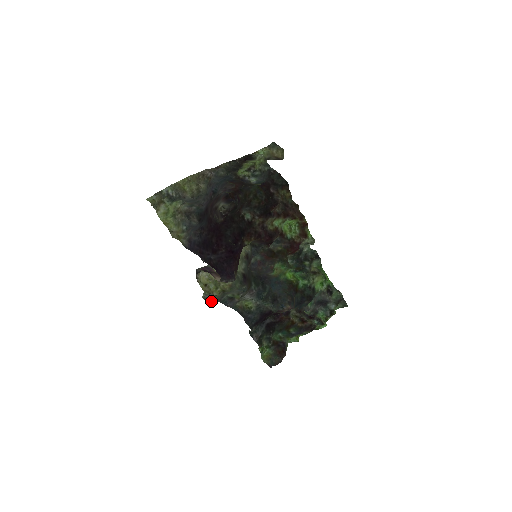
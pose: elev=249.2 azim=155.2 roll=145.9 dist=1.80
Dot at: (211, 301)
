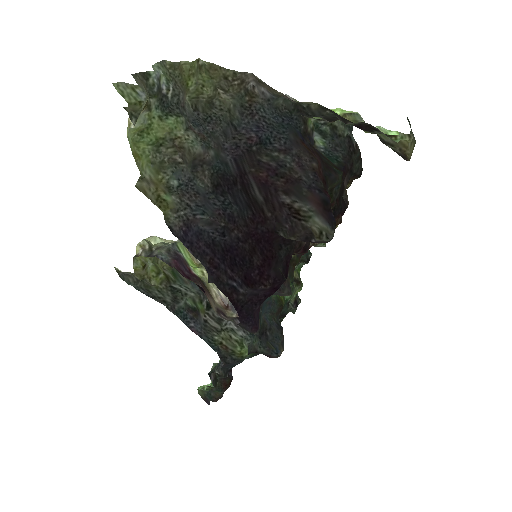
Dot at: (139, 288)
